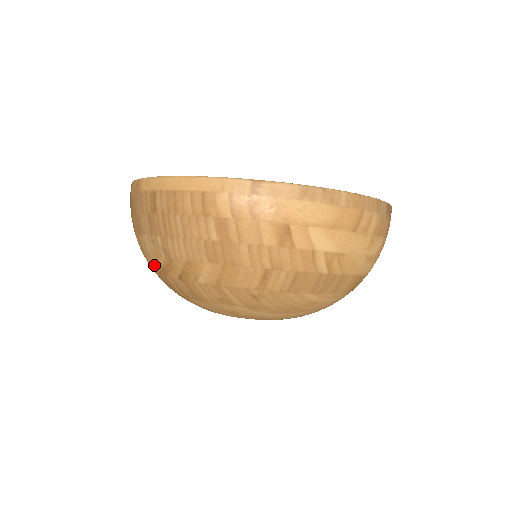
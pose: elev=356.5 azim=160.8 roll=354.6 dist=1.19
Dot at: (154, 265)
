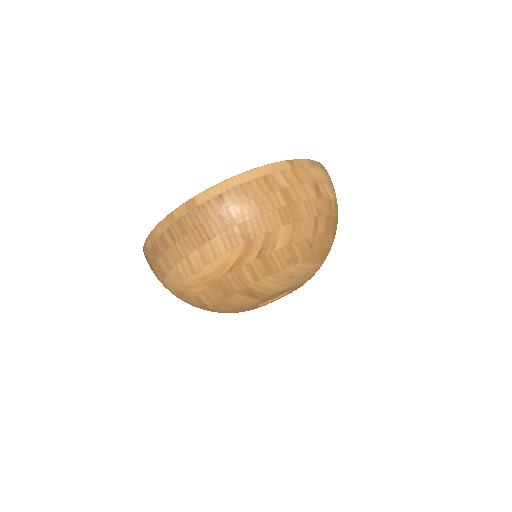
Dot at: (225, 264)
